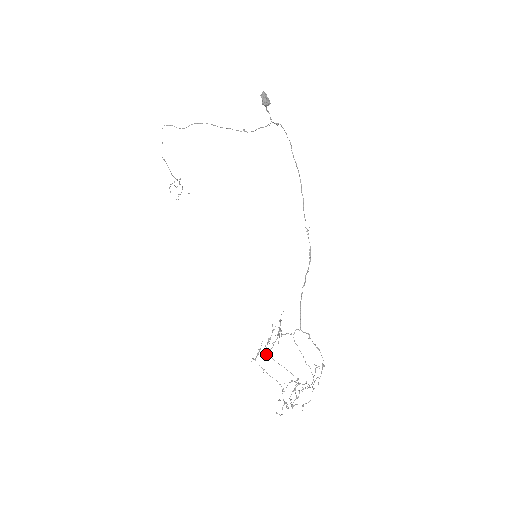
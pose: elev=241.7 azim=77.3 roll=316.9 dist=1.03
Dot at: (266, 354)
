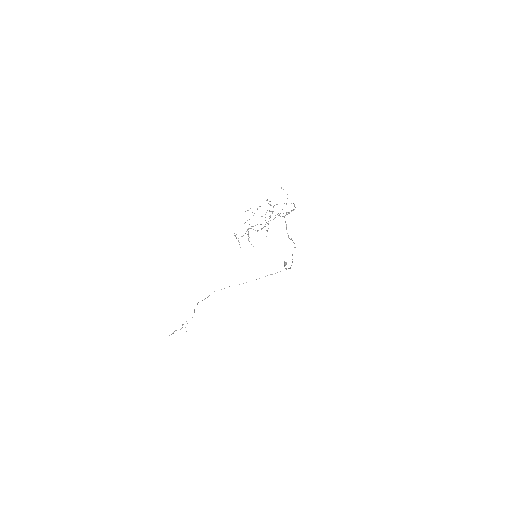
Dot at: occluded
